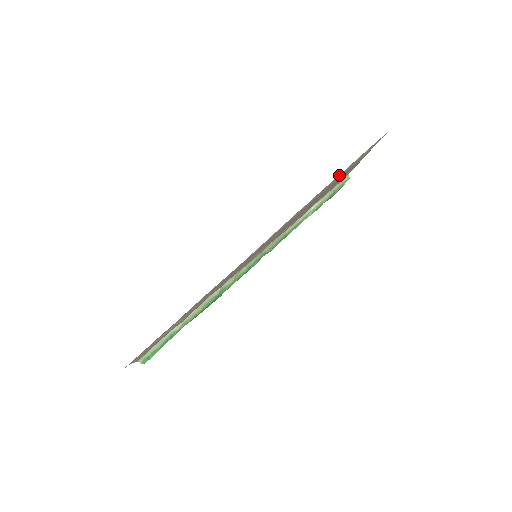
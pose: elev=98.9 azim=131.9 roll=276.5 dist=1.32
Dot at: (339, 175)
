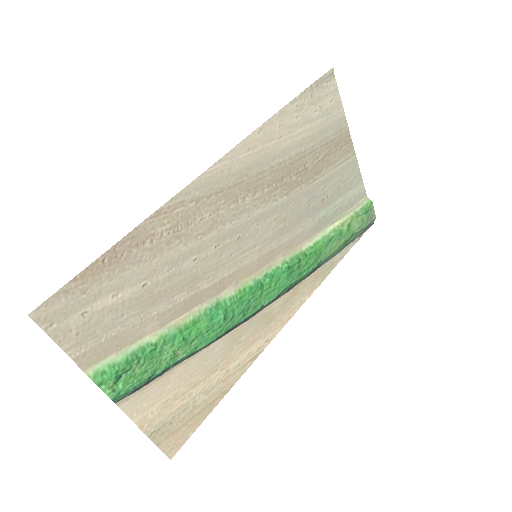
Dot at: (298, 114)
